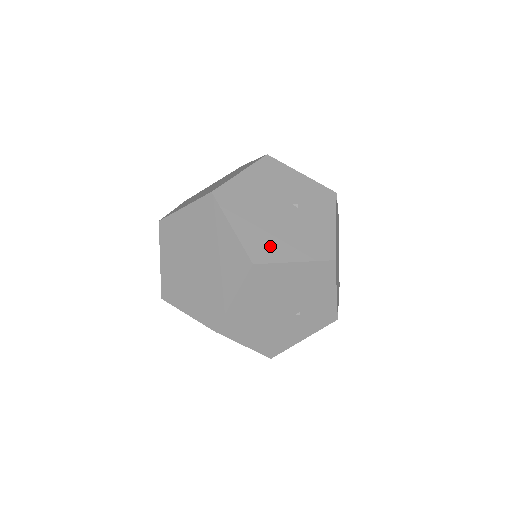
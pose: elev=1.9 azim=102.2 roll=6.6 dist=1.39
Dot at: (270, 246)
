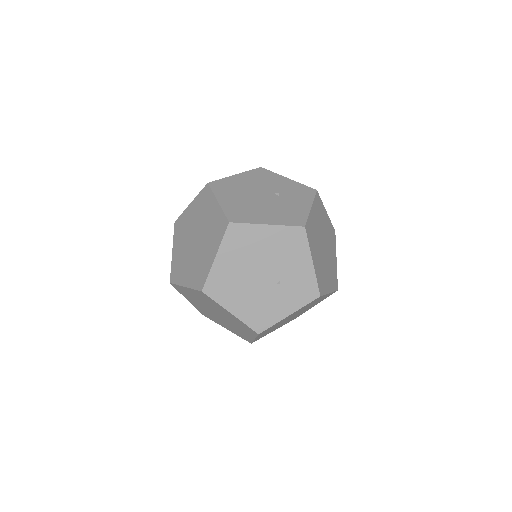
Dot at: (247, 214)
